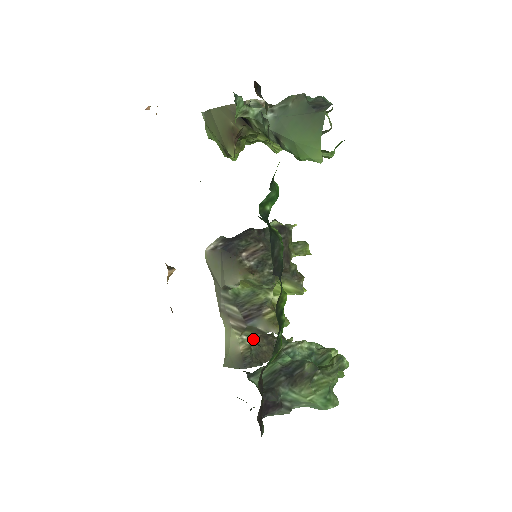
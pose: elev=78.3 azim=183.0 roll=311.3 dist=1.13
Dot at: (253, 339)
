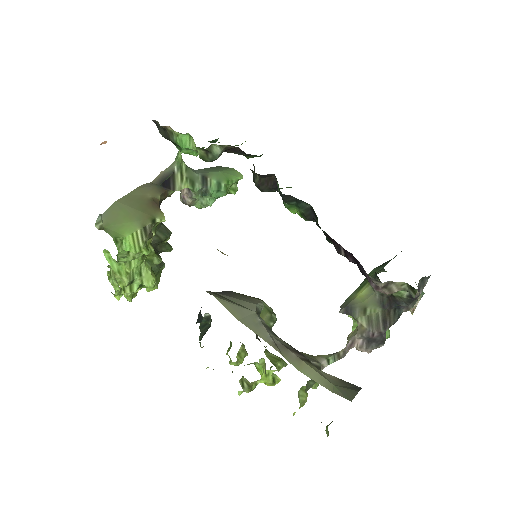
Dot at: occluded
